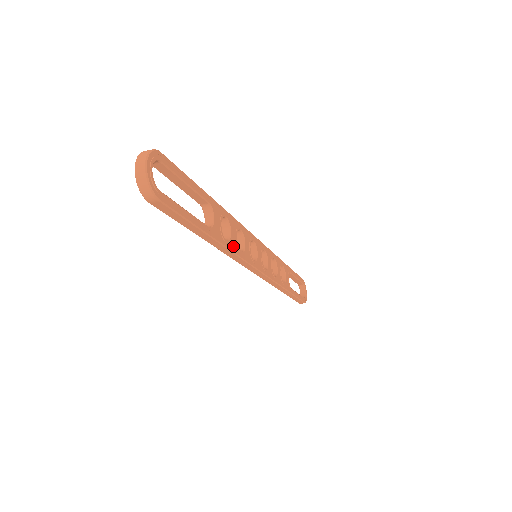
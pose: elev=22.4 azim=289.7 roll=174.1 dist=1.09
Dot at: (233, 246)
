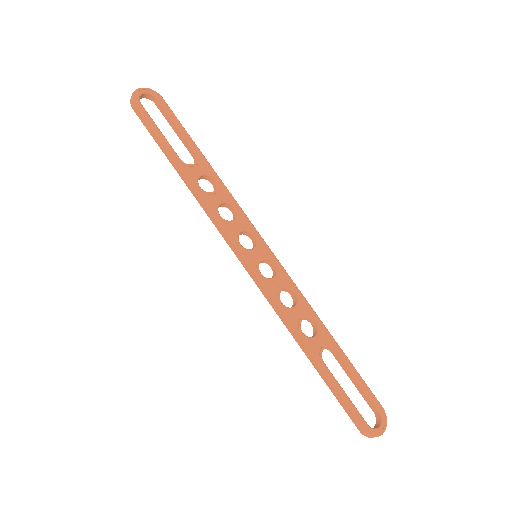
Dot at: (209, 201)
